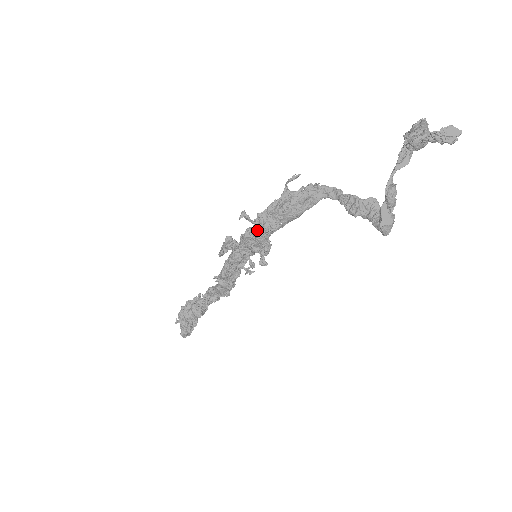
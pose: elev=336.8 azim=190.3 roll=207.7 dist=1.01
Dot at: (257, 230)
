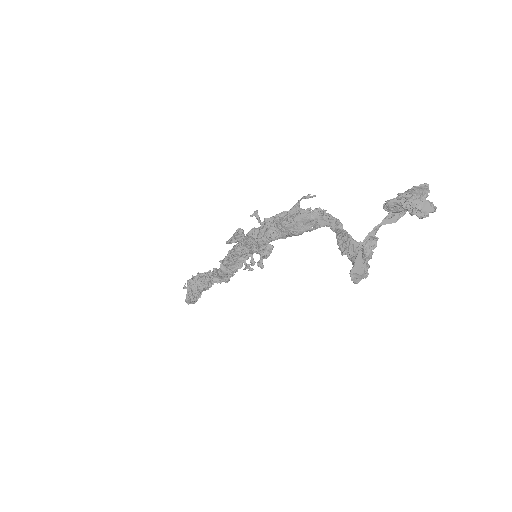
Dot at: (259, 232)
